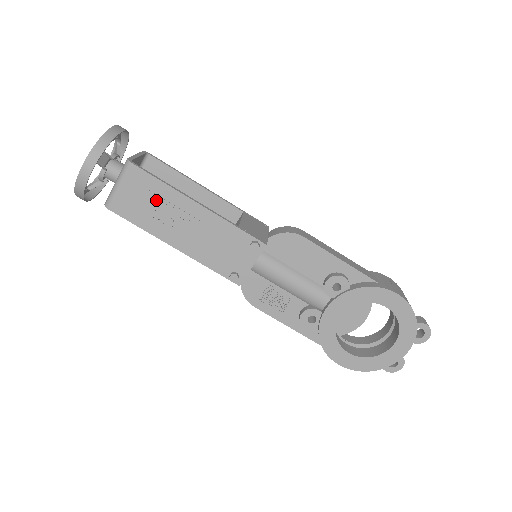
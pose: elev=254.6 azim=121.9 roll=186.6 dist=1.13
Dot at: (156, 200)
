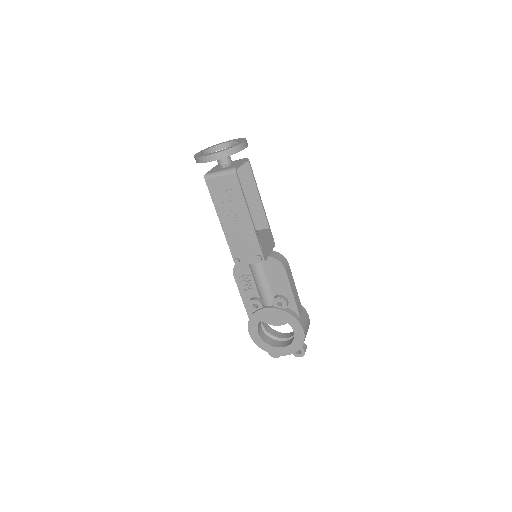
Dot at: (232, 198)
